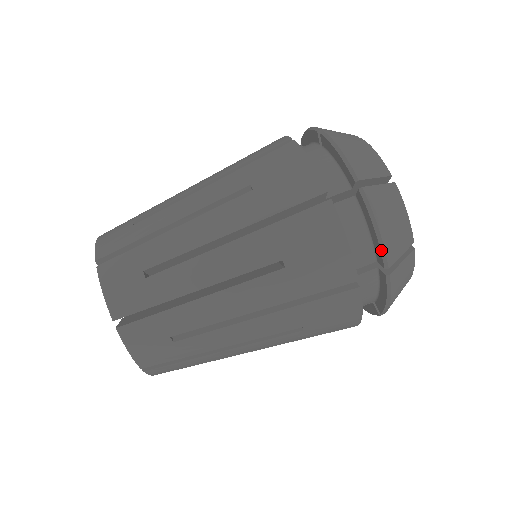
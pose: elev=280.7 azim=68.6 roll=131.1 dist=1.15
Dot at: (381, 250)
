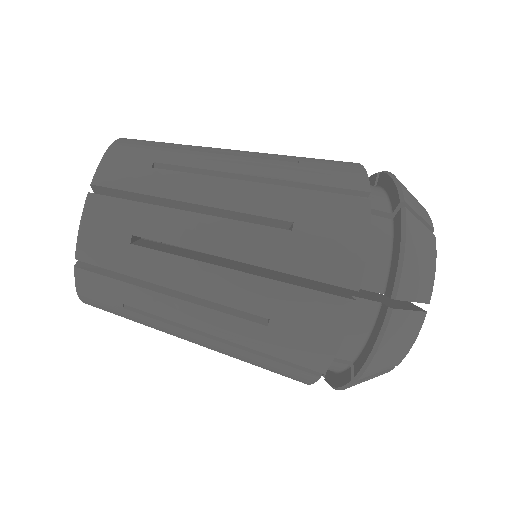
Dot at: (397, 274)
